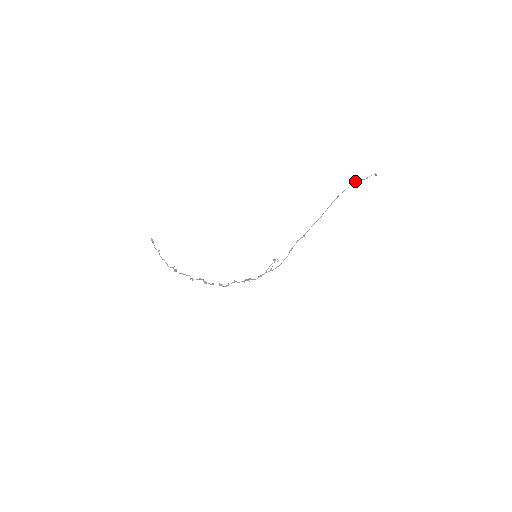
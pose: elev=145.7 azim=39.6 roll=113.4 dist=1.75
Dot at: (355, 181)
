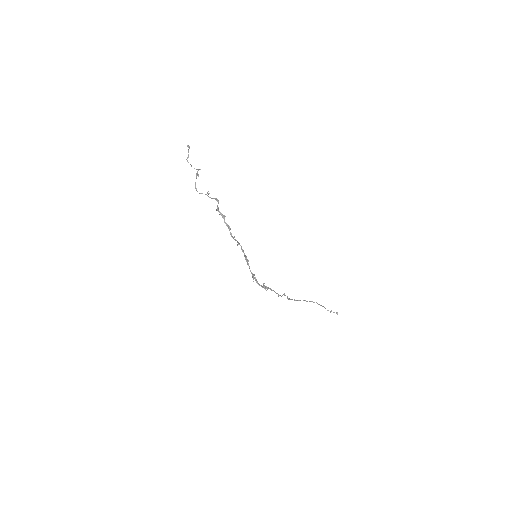
Dot at: (322, 306)
